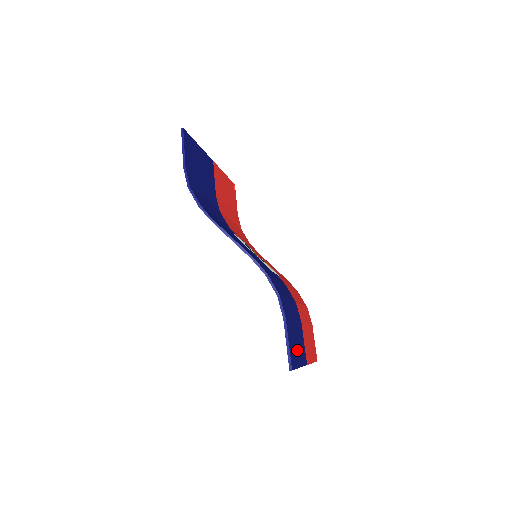
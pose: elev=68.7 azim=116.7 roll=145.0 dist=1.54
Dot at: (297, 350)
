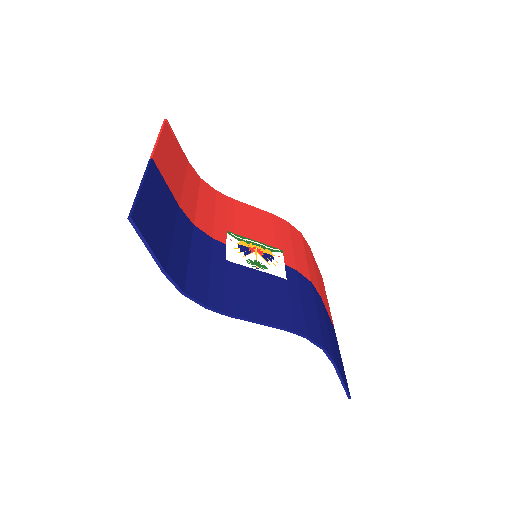
Dot at: (337, 353)
